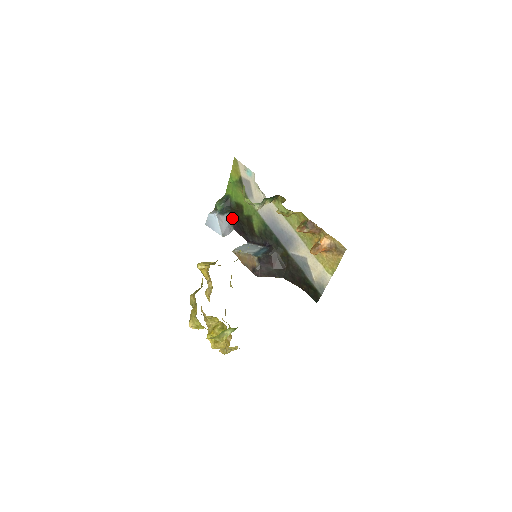
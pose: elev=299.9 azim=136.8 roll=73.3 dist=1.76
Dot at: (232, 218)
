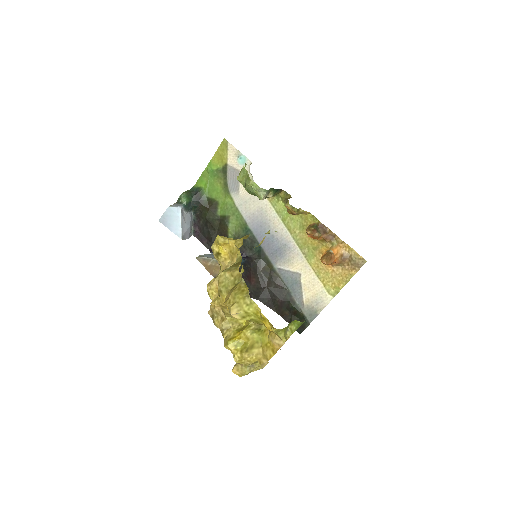
Dot at: (195, 219)
